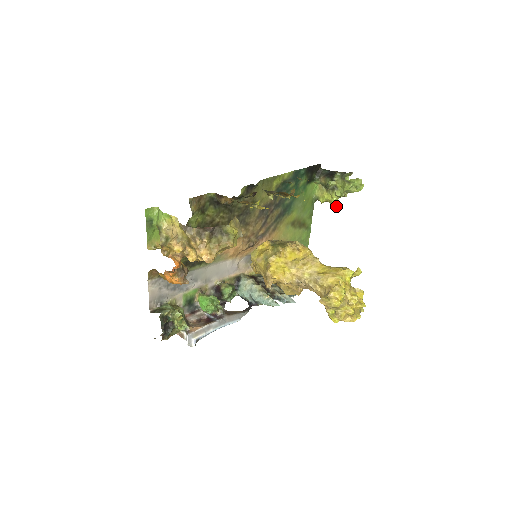
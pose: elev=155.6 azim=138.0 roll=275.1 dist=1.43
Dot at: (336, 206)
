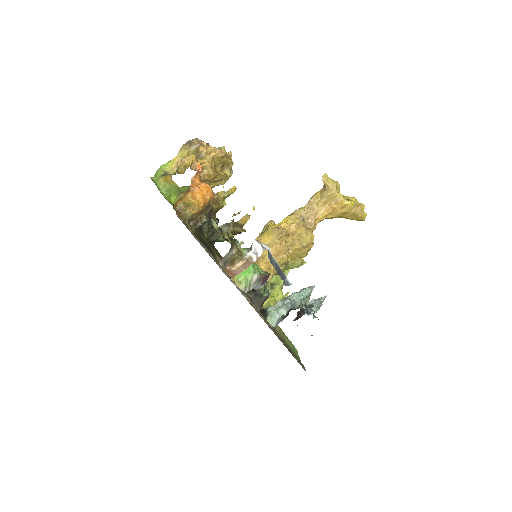
Dot at: (285, 295)
